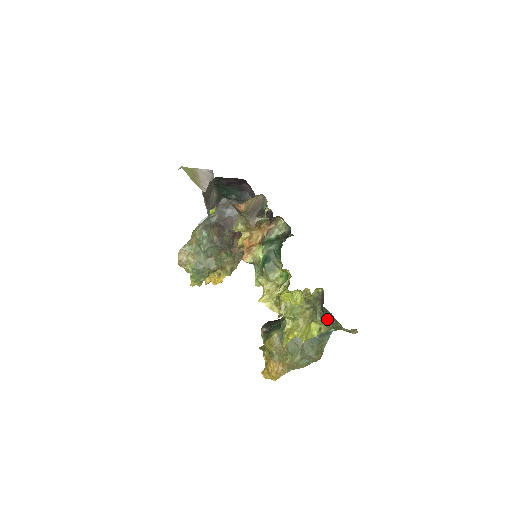
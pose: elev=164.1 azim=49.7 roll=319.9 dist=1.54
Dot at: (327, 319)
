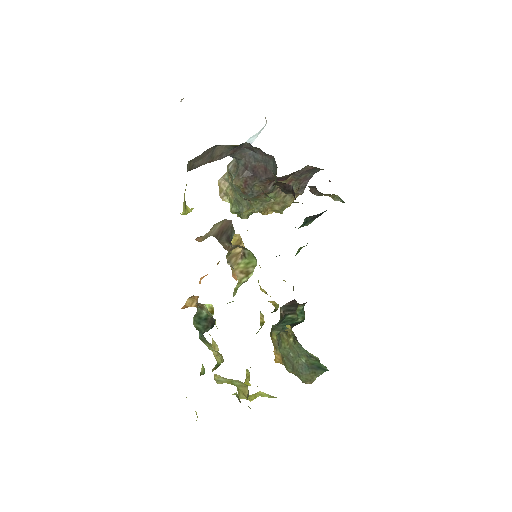
Dot at: (319, 360)
